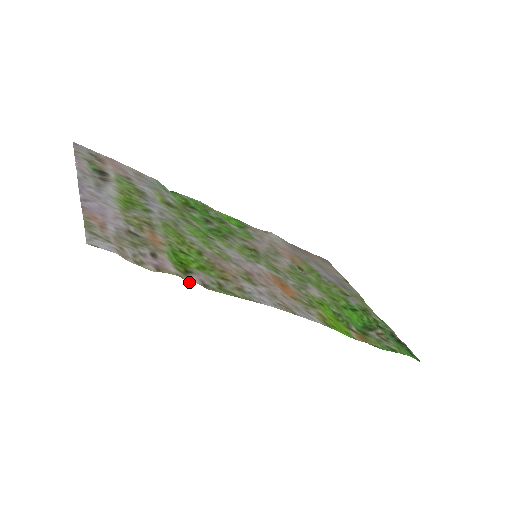
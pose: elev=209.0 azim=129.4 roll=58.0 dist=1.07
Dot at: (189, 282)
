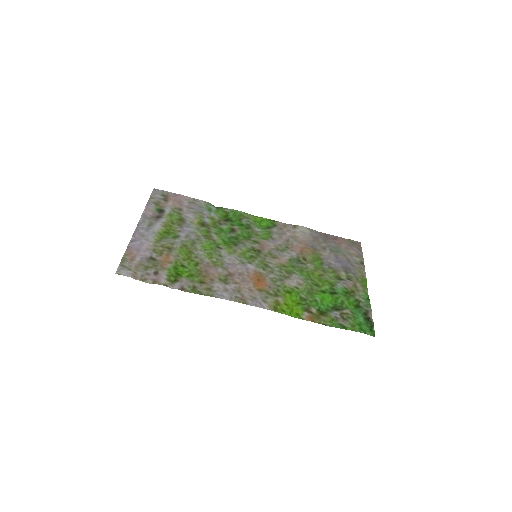
Dot at: (171, 288)
